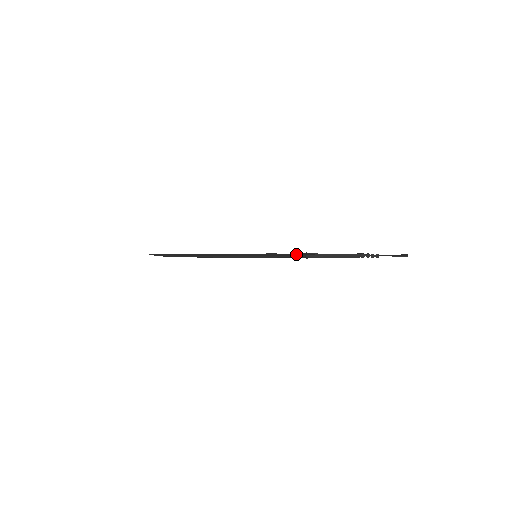
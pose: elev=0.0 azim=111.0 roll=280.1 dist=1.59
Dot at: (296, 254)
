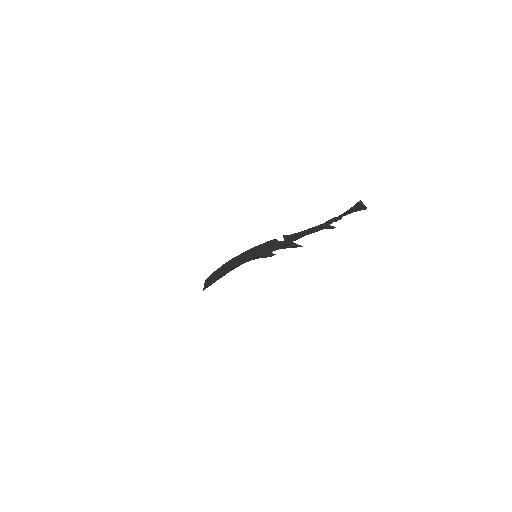
Dot at: (282, 243)
